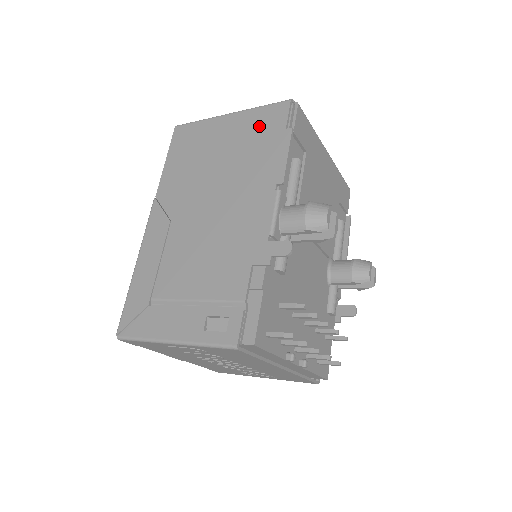
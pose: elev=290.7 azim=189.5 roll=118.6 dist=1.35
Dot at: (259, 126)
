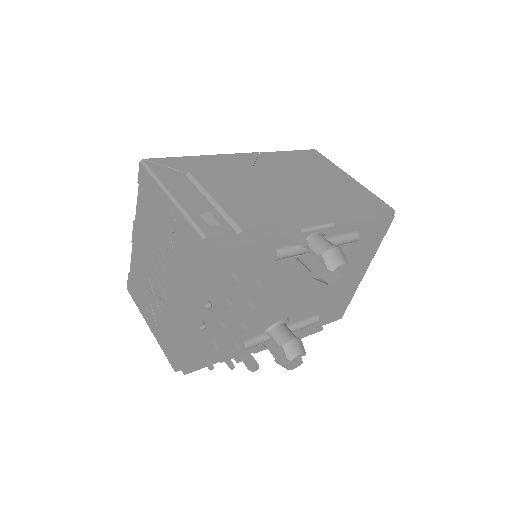
Dot at: (362, 197)
